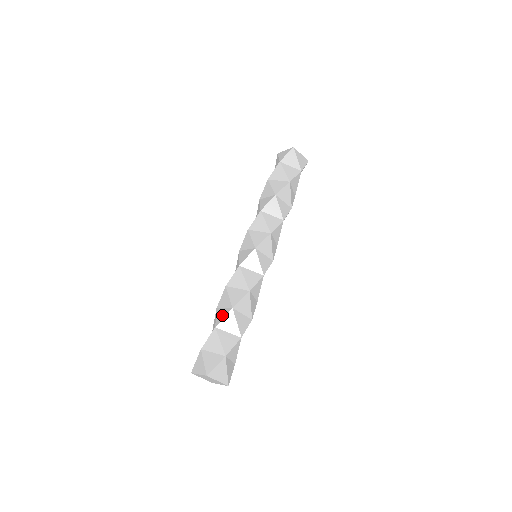
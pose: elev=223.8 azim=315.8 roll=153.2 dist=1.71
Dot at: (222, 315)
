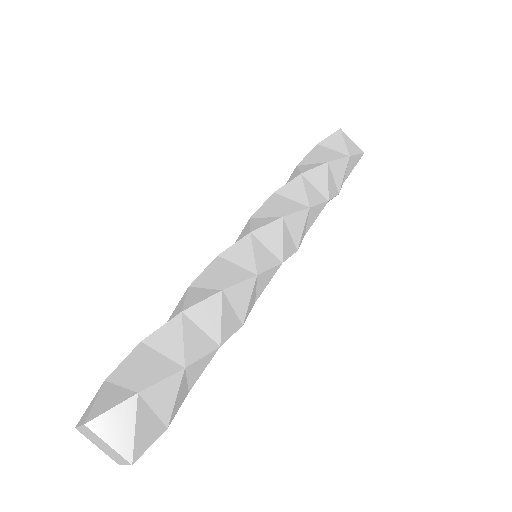
Dot at: occluded
